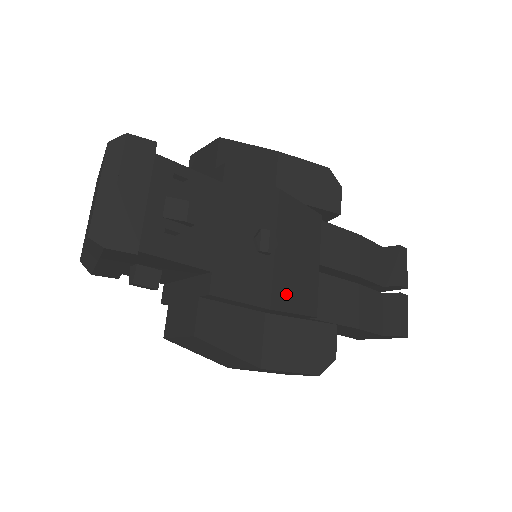
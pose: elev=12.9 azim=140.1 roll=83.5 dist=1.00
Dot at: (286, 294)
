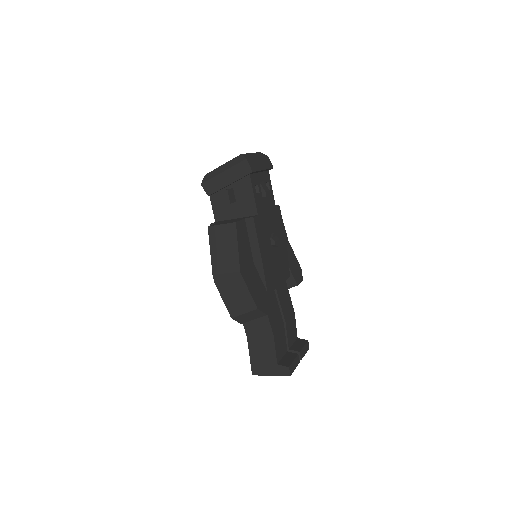
Dot at: (267, 266)
